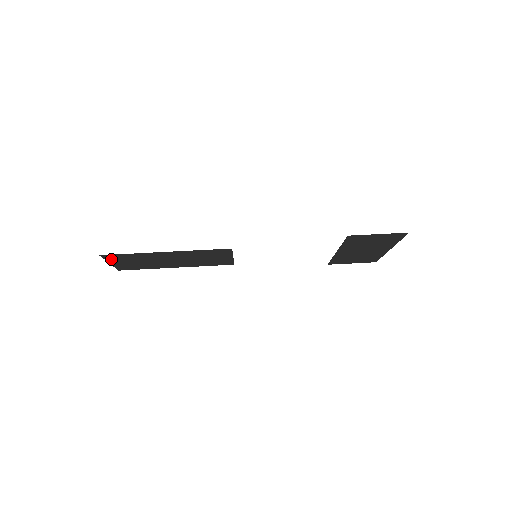
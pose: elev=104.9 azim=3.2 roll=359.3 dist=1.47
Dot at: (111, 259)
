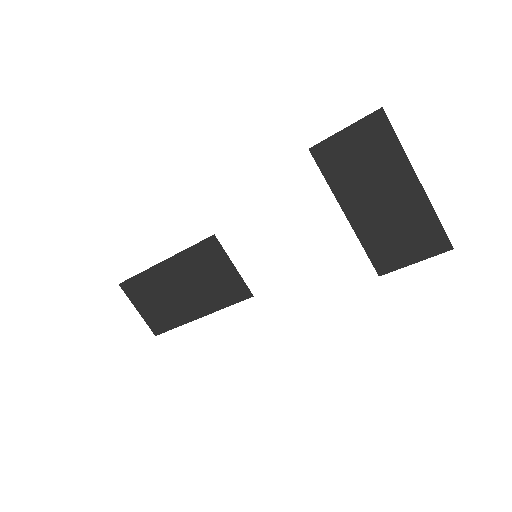
Dot at: (133, 296)
